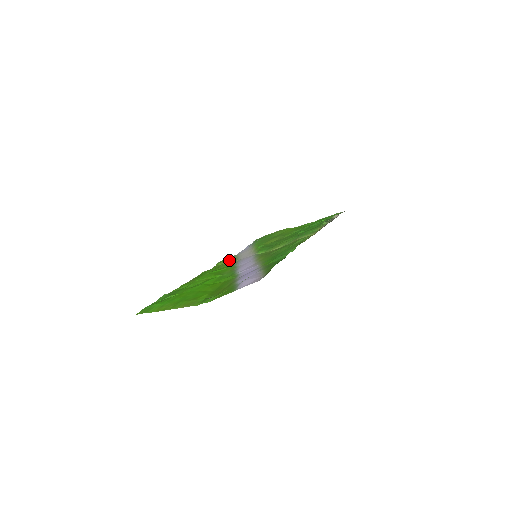
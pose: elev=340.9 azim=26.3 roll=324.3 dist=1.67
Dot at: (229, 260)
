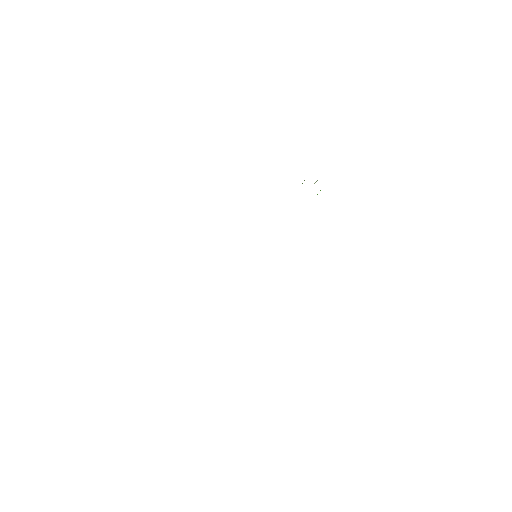
Dot at: occluded
